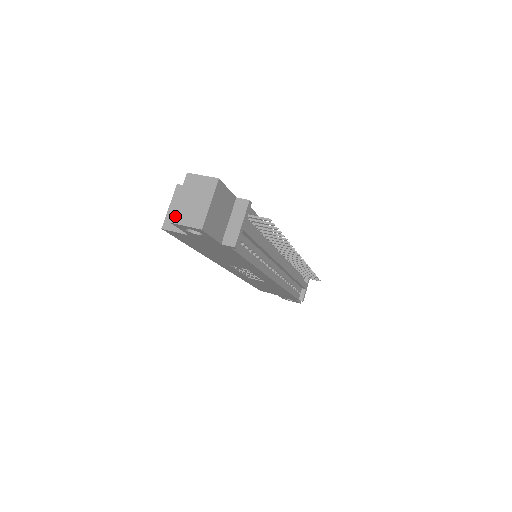
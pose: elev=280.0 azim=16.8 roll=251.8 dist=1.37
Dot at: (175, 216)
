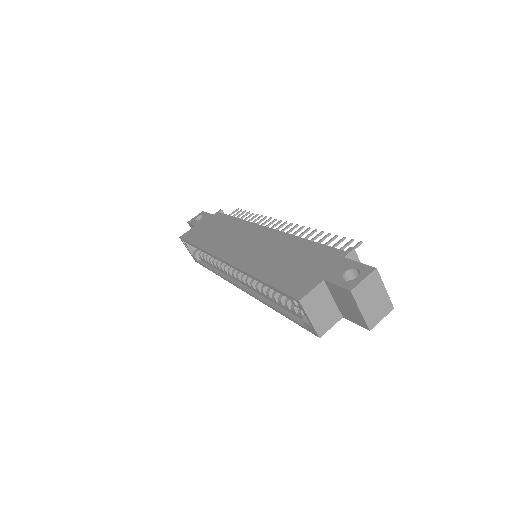
Dot at: (370, 324)
